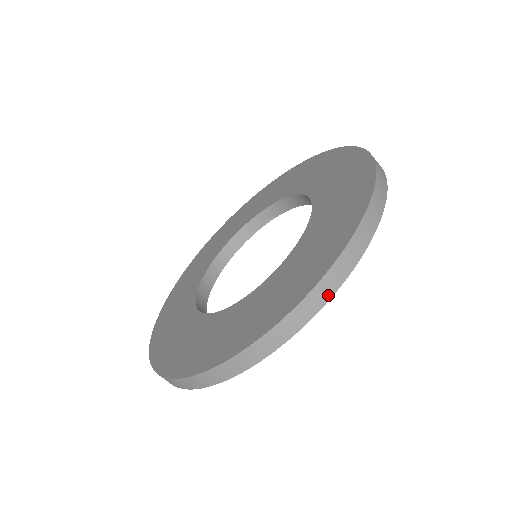
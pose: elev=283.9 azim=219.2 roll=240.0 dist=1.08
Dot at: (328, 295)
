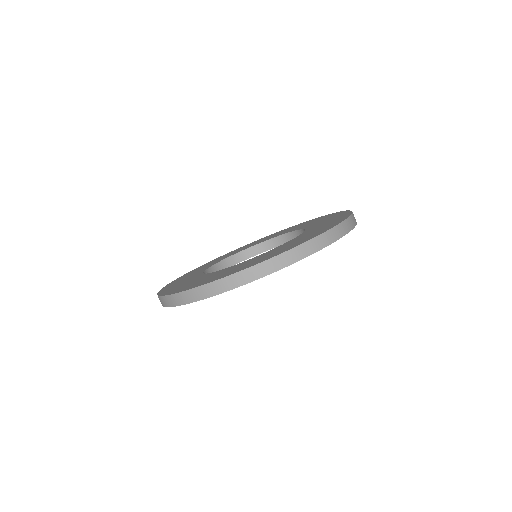
Dot at: (263, 274)
